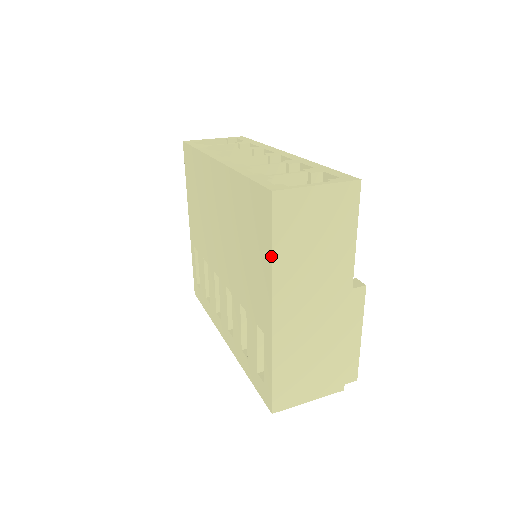
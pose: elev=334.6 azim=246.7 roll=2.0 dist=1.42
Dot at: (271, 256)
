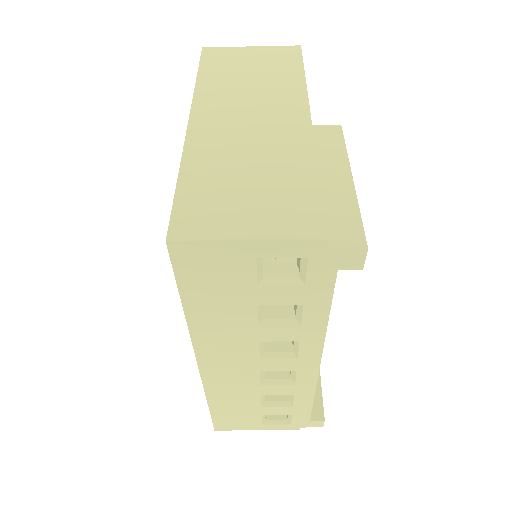
Dot at: (196, 81)
